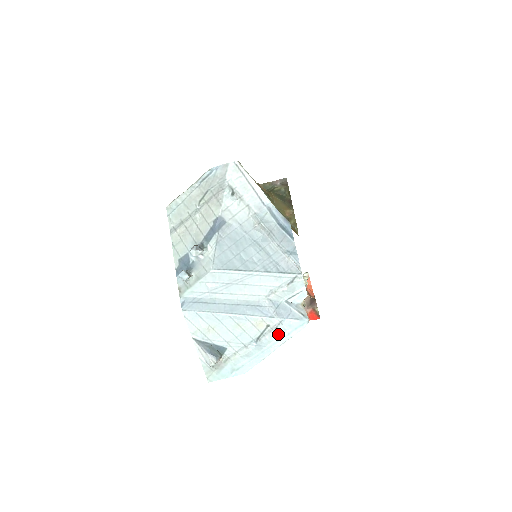
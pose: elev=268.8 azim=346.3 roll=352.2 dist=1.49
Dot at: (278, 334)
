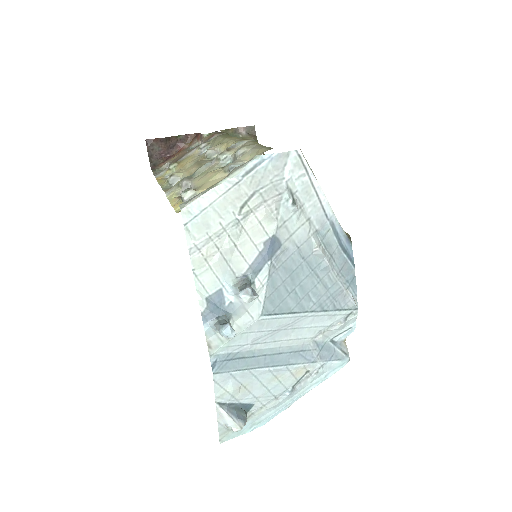
Dot at: (315, 378)
